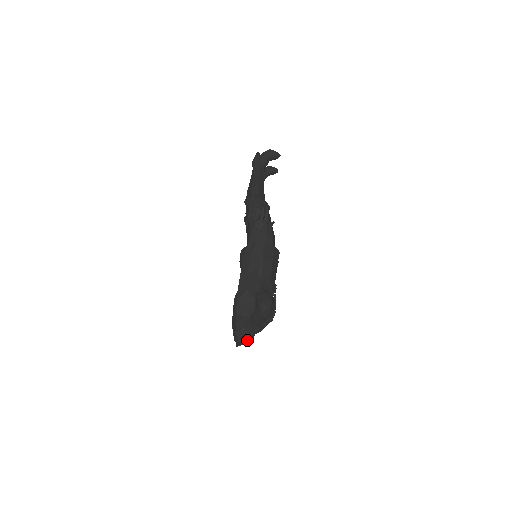
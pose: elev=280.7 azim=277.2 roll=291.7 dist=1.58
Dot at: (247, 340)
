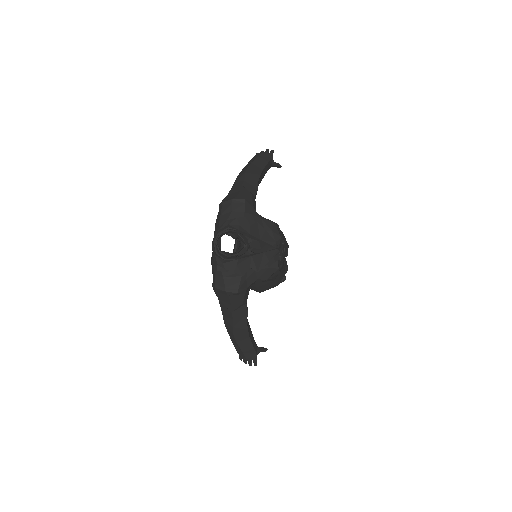
Dot at: (235, 233)
